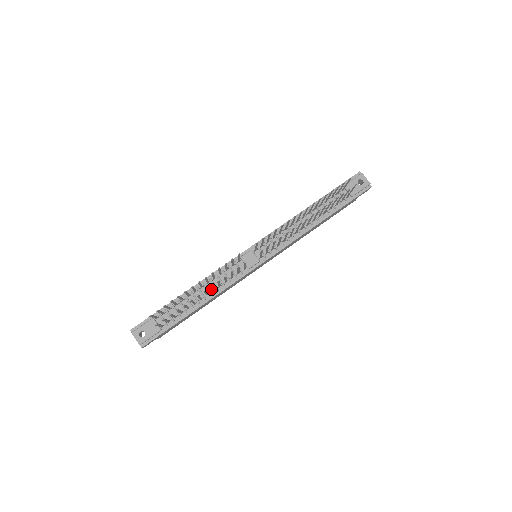
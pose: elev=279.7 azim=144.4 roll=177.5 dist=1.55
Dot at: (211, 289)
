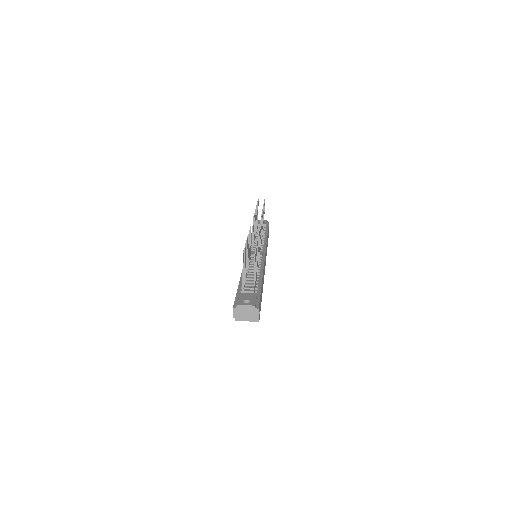
Dot at: occluded
